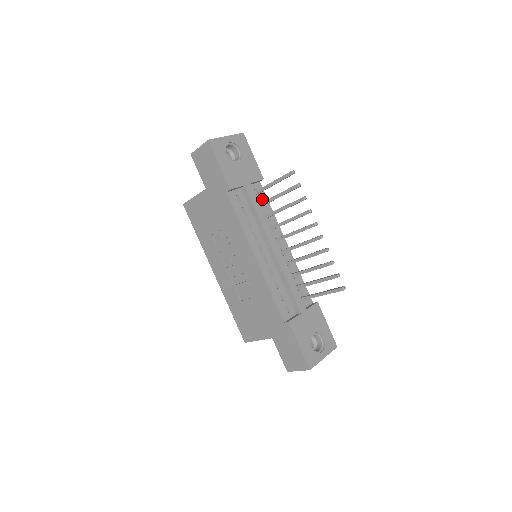
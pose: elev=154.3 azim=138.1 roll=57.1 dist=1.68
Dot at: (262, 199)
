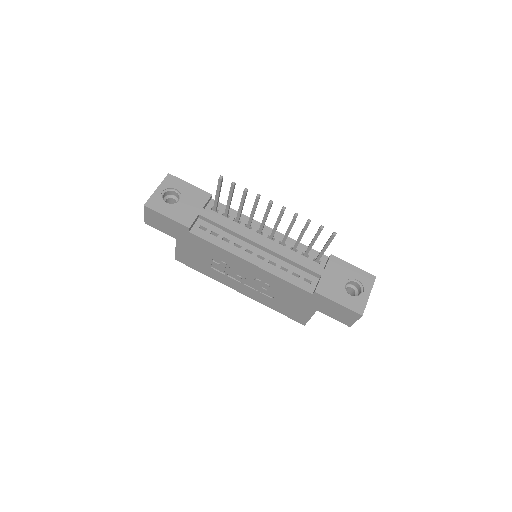
Dot at: (223, 211)
